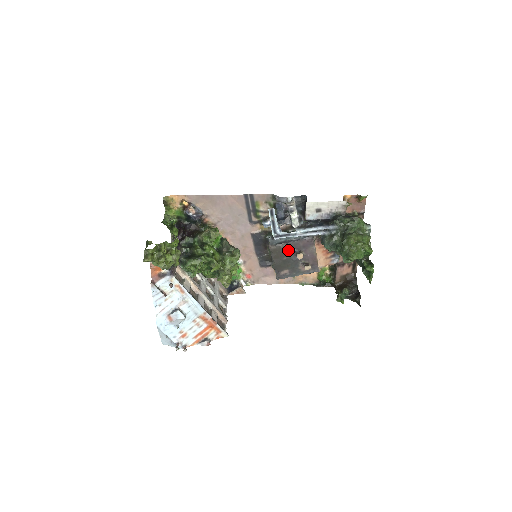
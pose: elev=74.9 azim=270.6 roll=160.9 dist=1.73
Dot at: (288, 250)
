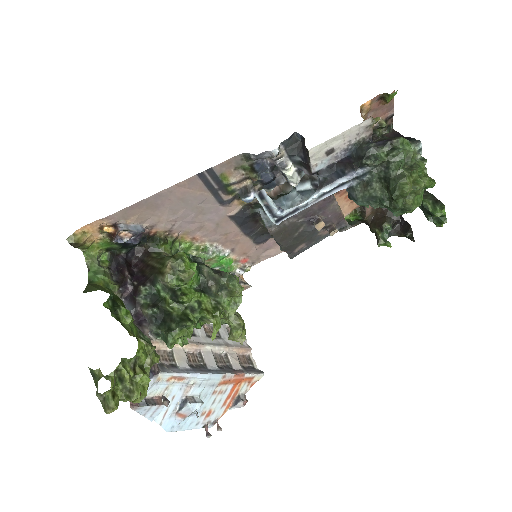
Dot at: (298, 223)
